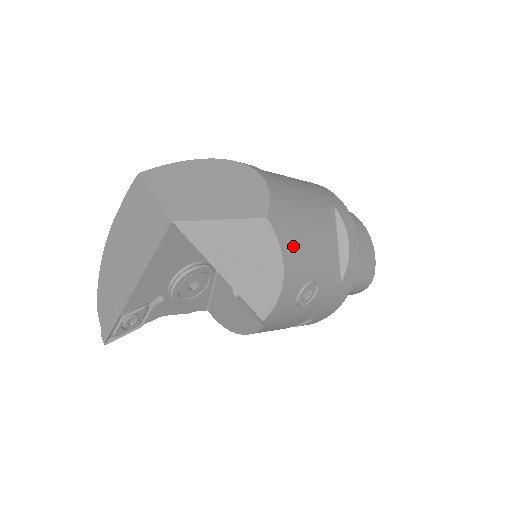
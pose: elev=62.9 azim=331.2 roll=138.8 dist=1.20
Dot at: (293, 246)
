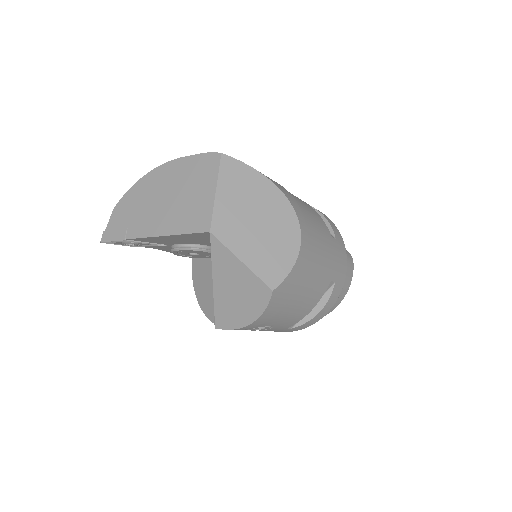
Dot at: (275, 311)
